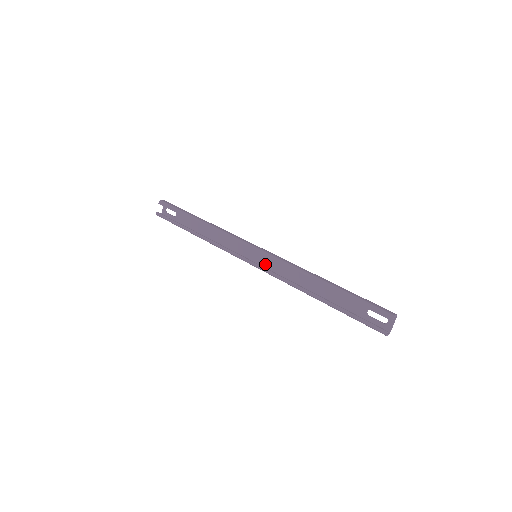
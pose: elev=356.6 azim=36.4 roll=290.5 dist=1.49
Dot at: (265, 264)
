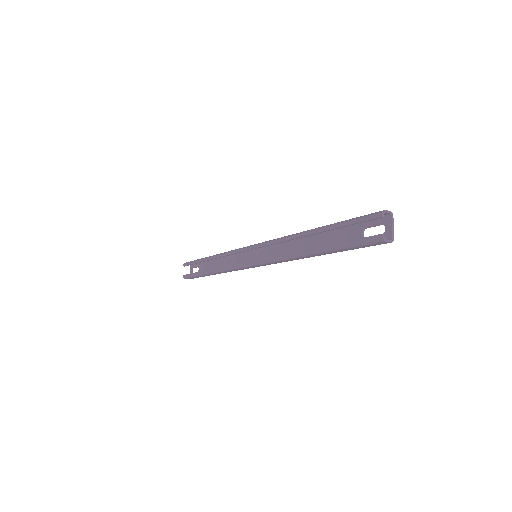
Dot at: occluded
